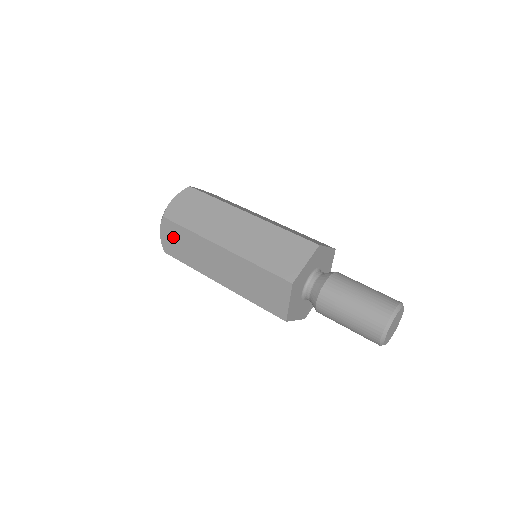
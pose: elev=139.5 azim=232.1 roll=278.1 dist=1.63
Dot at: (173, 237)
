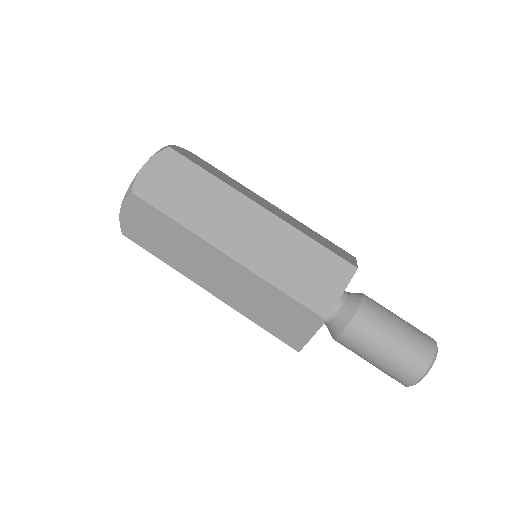
Dot at: occluded
